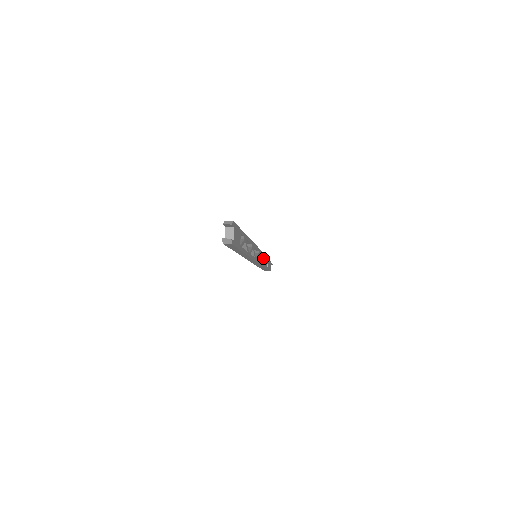
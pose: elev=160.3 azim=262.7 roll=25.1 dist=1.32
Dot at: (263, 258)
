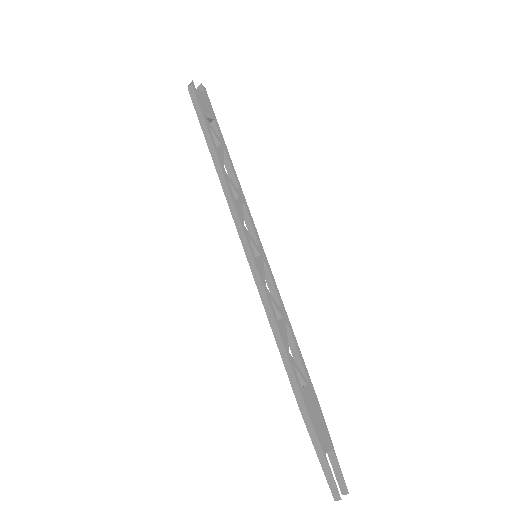
Dot at: (280, 310)
